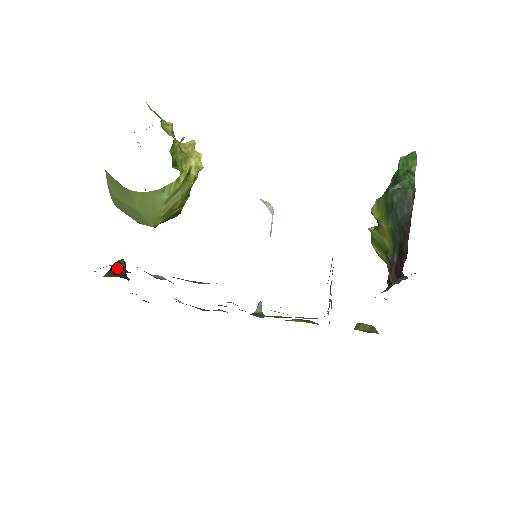
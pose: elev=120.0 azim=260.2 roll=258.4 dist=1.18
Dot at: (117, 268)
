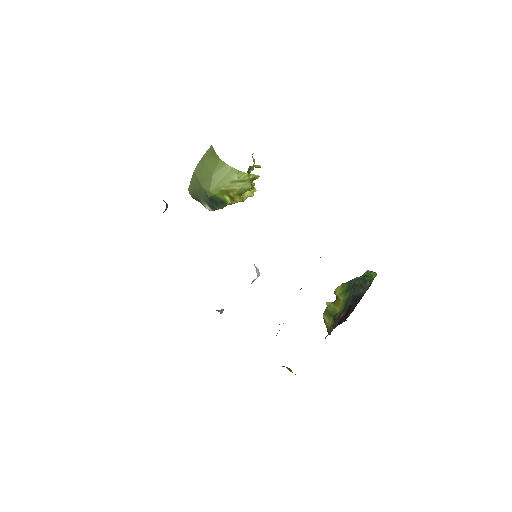
Dot at: occluded
